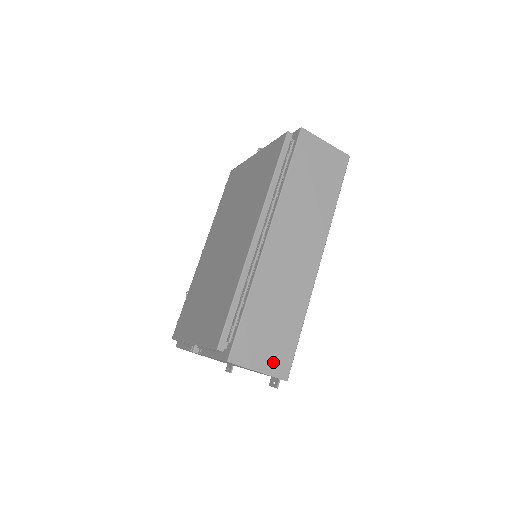
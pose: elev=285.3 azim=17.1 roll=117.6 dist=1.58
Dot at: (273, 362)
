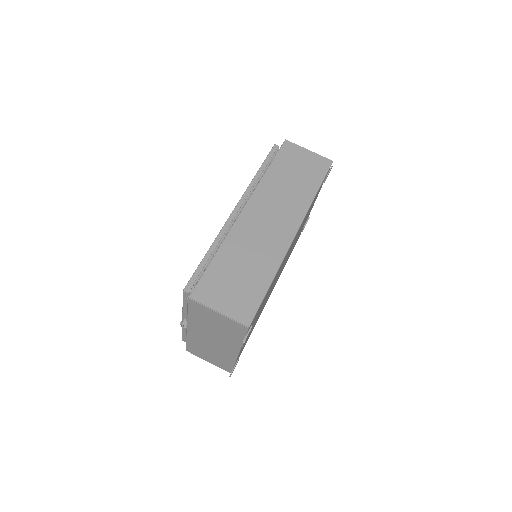
Dot at: (235, 308)
